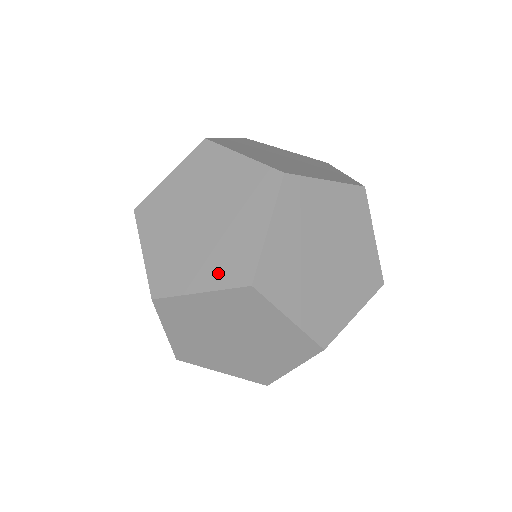
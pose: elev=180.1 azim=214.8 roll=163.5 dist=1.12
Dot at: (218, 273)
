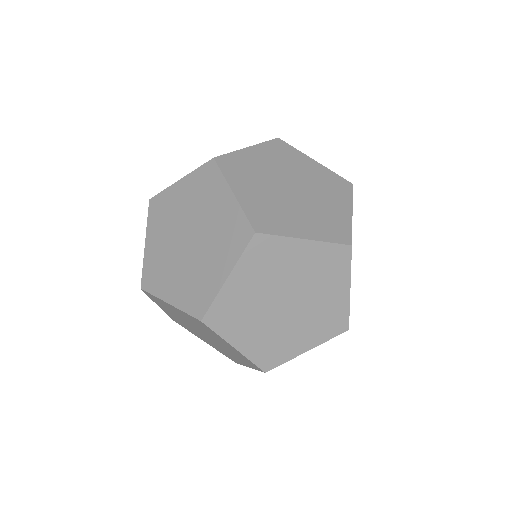
Dot at: (319, 334)
